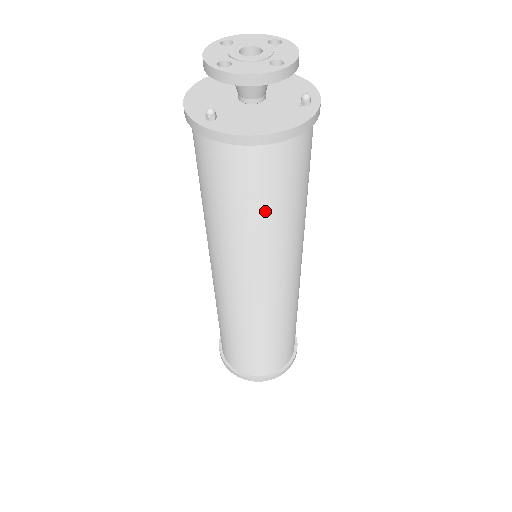
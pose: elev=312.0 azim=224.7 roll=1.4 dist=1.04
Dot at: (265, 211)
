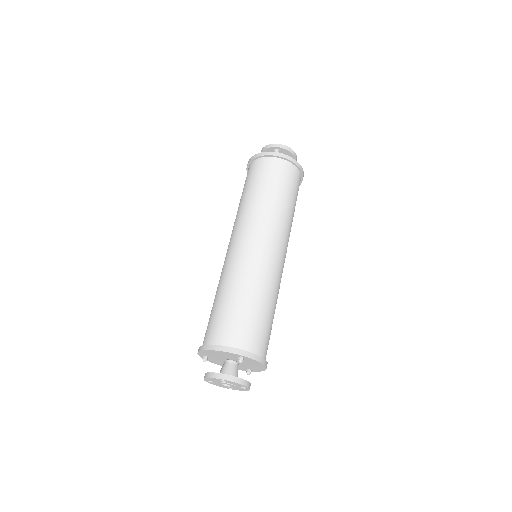
Dot at: (249, 189)
